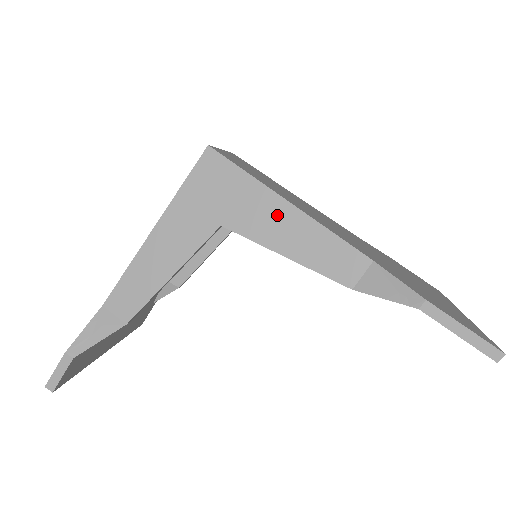
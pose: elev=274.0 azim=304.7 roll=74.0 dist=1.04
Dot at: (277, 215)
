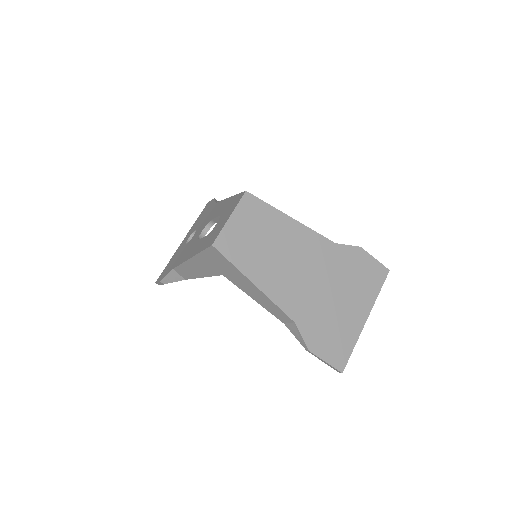
Dot at: (250, 286)
